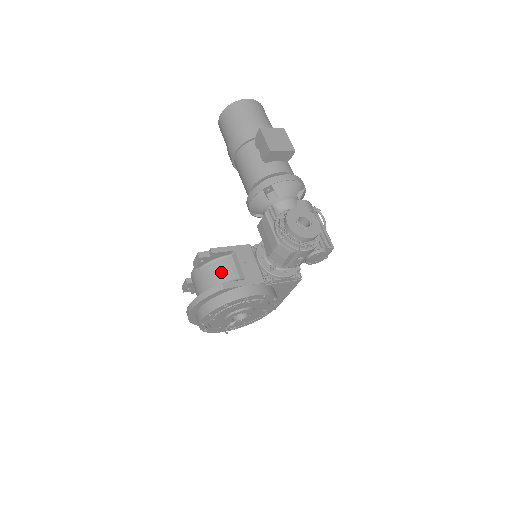
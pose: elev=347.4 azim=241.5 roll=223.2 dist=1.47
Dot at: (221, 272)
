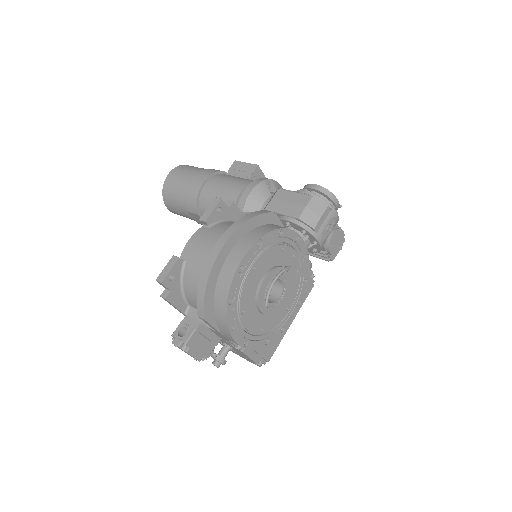
Dot at: occluded
